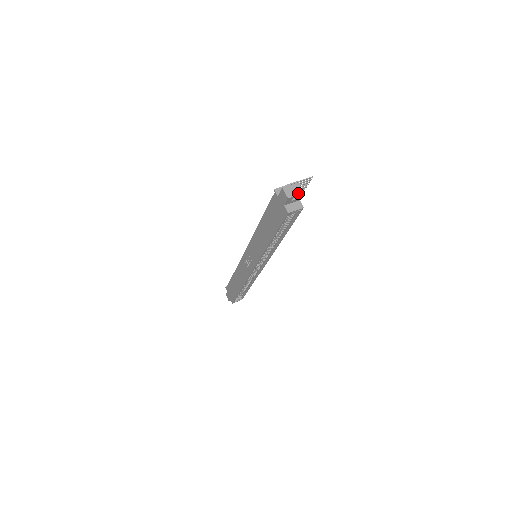
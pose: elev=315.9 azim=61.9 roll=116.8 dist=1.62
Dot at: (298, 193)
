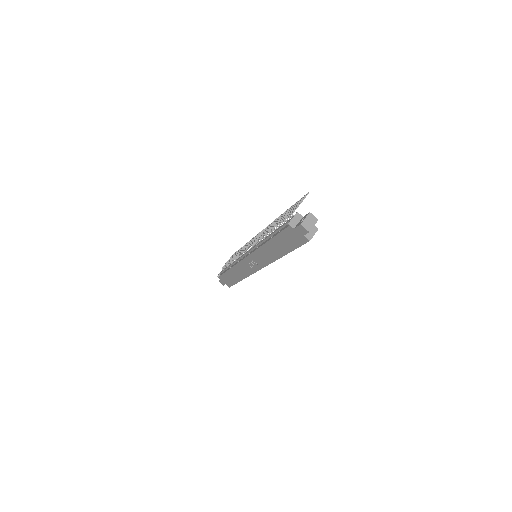
Dot at: (314, 223)
